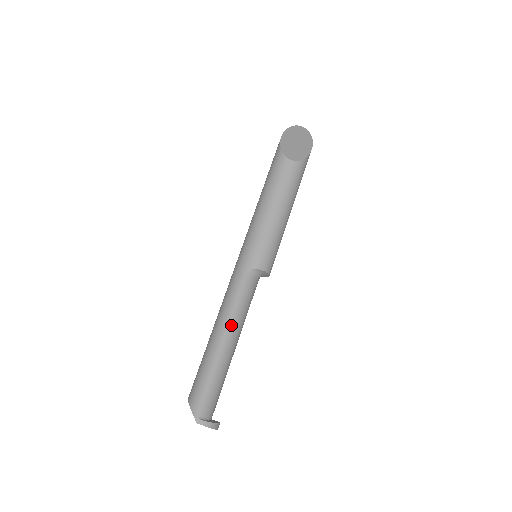
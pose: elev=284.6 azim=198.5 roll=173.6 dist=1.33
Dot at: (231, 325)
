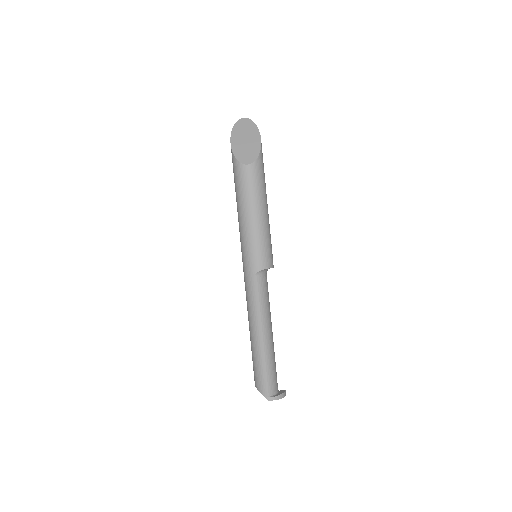
Dot at: (261, 322)
